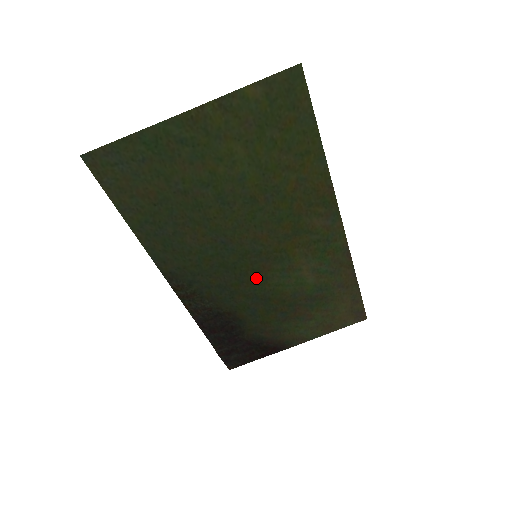
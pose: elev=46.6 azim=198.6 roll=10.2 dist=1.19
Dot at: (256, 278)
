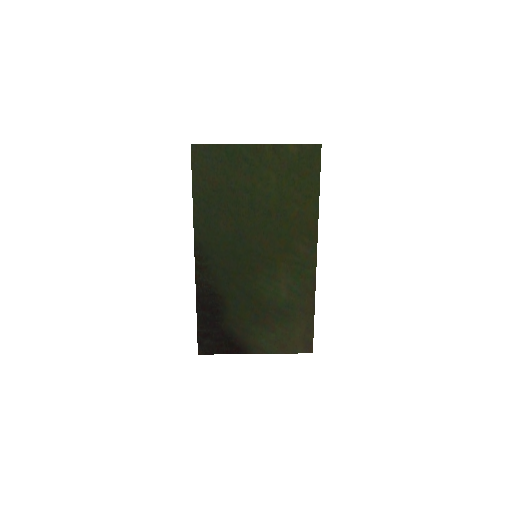
Dot at: (249, 274)
